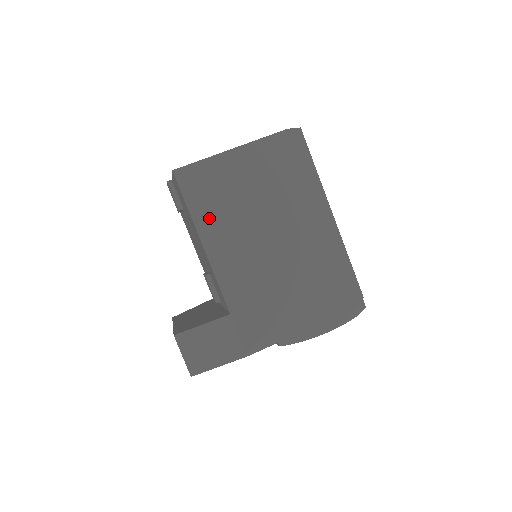
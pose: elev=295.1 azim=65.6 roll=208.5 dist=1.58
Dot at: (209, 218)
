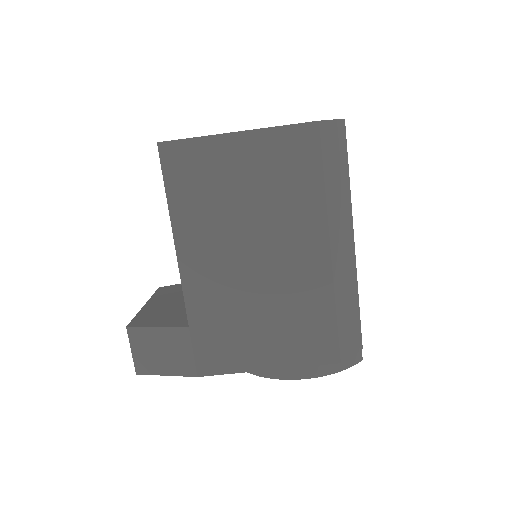
Dot at: (189, 212)
